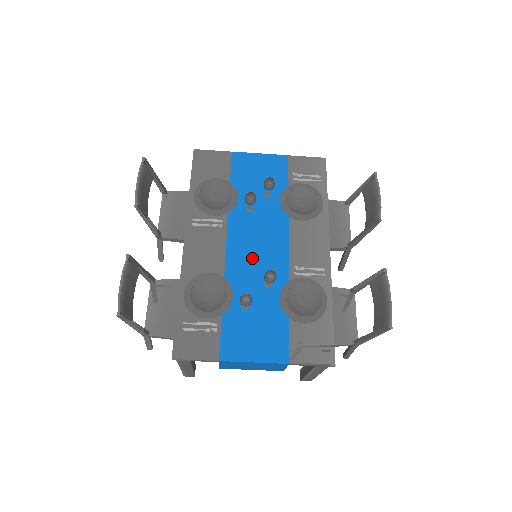
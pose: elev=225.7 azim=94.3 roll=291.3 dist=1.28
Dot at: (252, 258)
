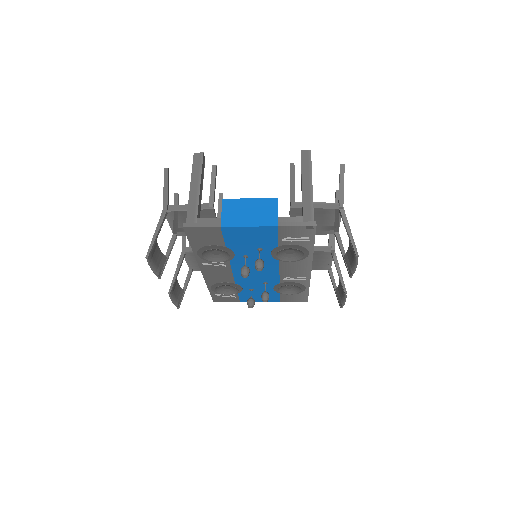
Dot at: (252, 275)
